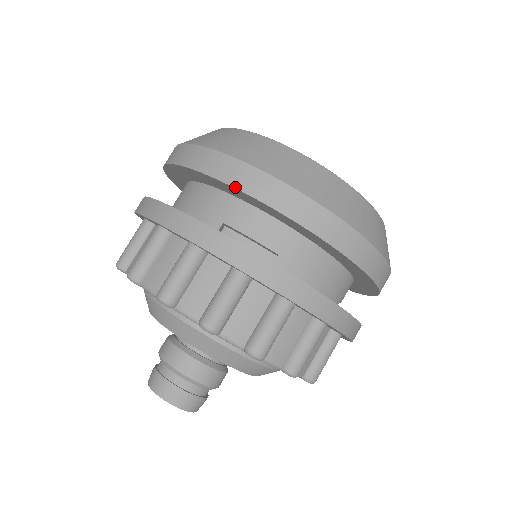
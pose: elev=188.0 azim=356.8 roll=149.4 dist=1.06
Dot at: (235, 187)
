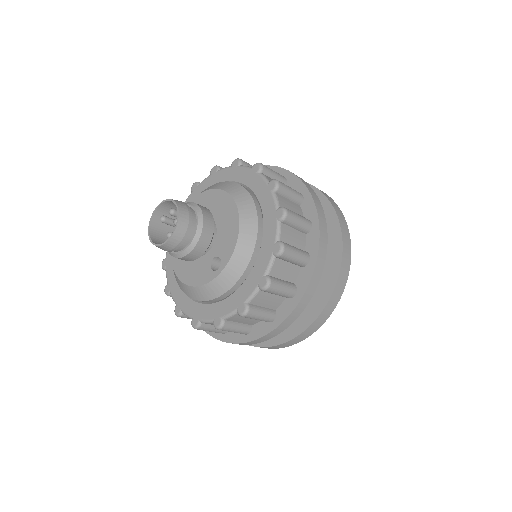
Dot at: (317, 188)
